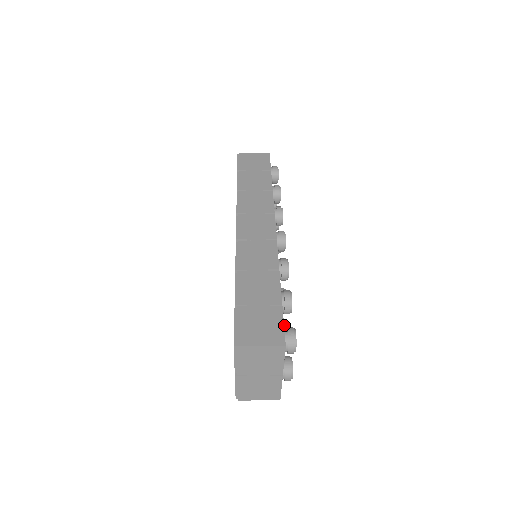
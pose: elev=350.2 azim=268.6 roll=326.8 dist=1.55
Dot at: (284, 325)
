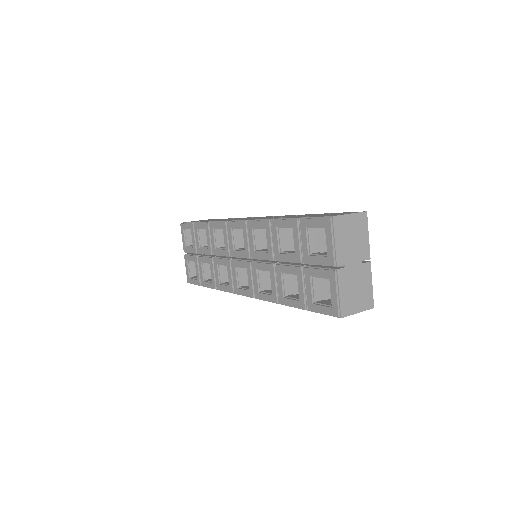
Dot at: occluded
